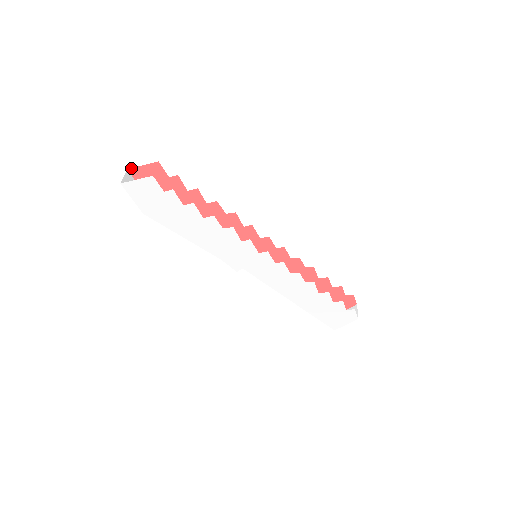
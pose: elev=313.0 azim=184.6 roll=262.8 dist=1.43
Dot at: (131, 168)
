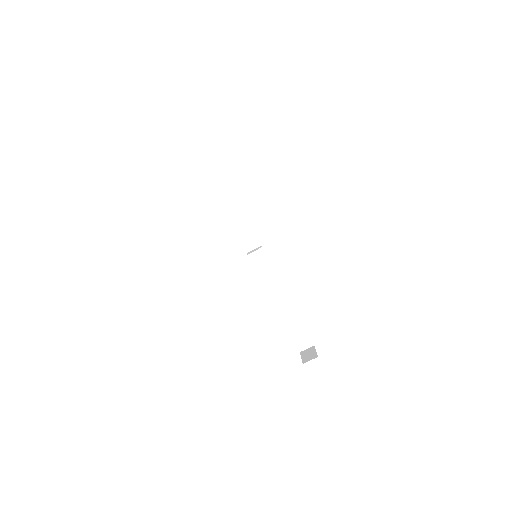
Dot at: occluded
